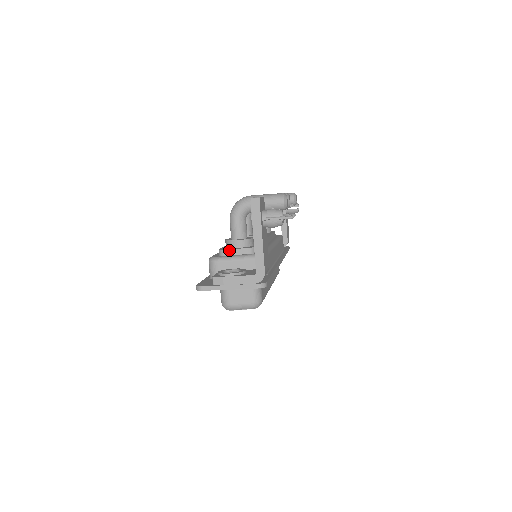
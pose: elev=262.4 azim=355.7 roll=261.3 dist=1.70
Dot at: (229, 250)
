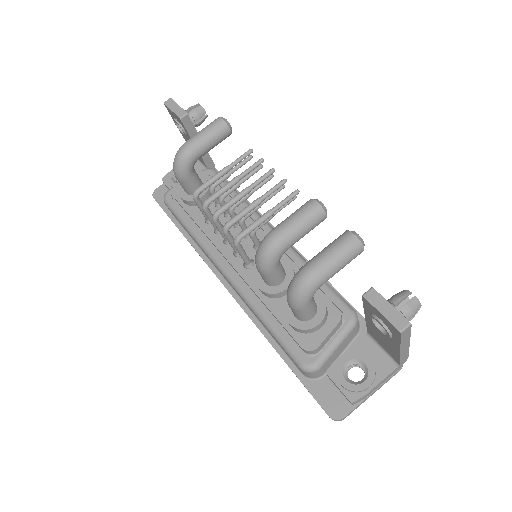
Dot at: (321, 344)
